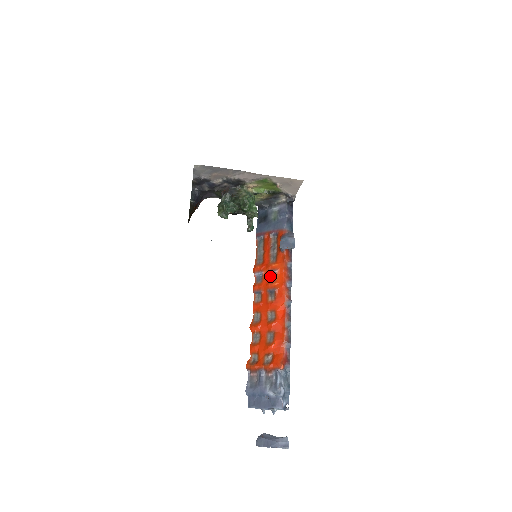
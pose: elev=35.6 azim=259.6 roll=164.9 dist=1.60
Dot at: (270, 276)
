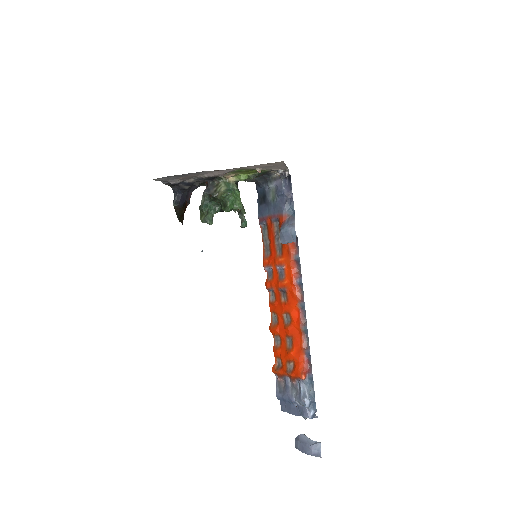
Dot at: (279, 272)
